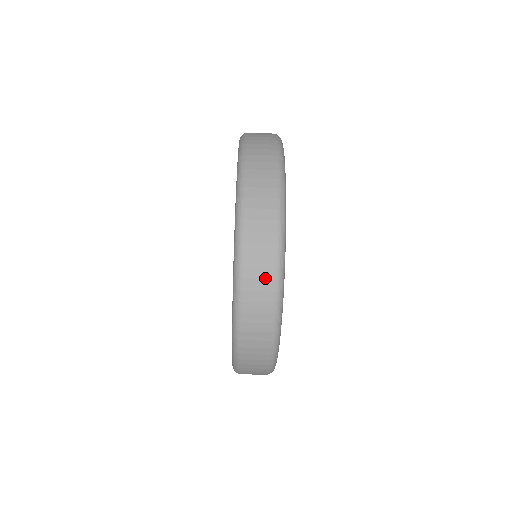
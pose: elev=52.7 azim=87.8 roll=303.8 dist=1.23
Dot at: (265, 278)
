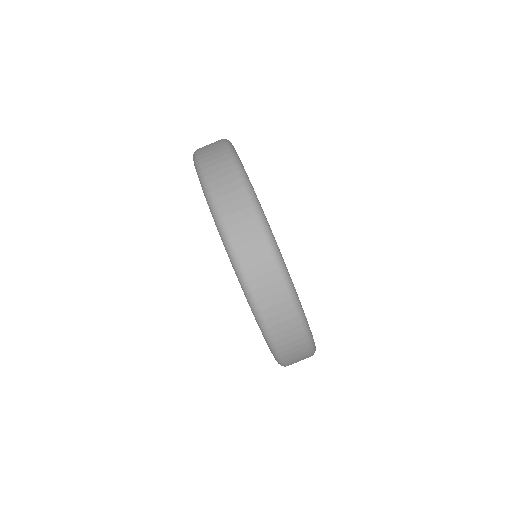
Dot at: (254, 239)
